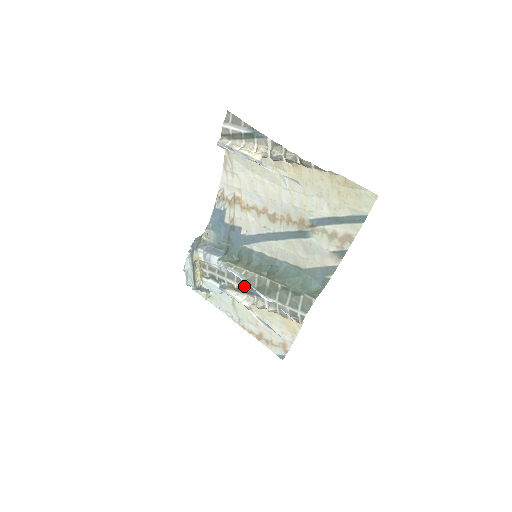
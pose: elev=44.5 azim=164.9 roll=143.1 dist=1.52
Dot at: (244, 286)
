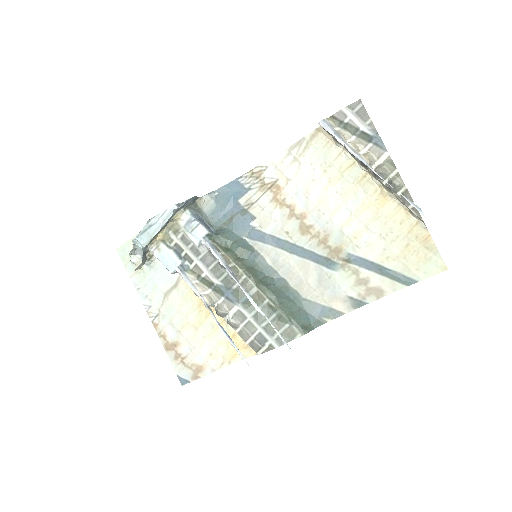
Dot at: (218, 280)
